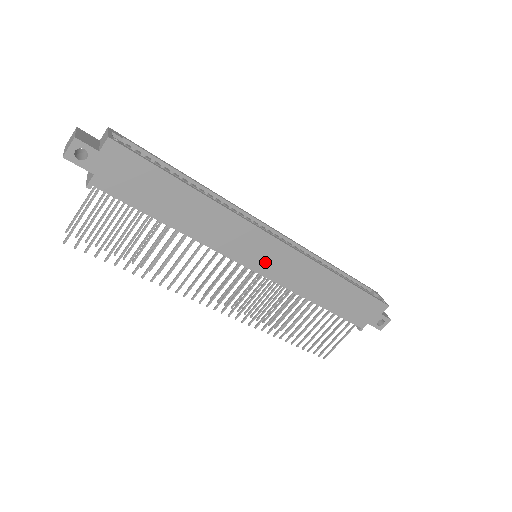
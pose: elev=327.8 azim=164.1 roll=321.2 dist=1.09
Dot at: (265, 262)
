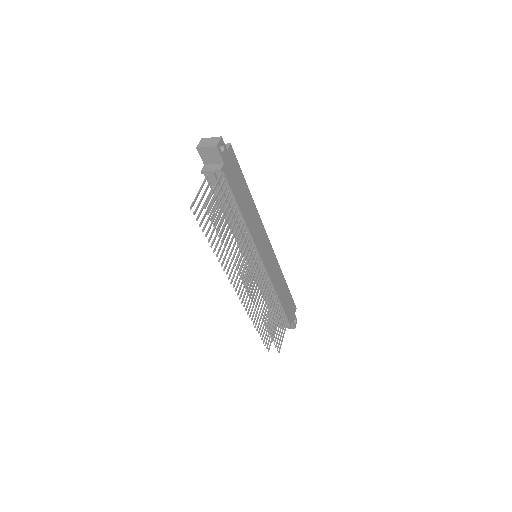
Dot at: (266, 256)
